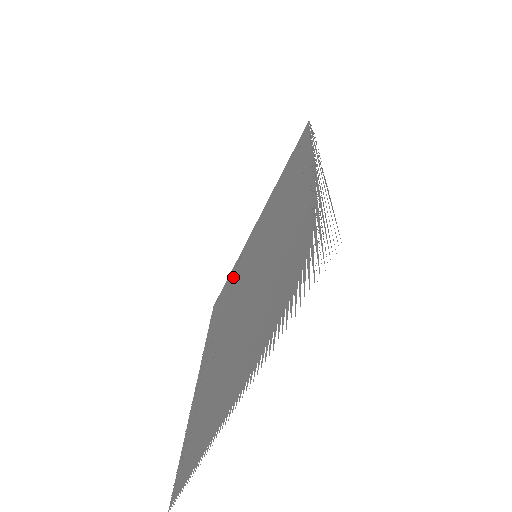
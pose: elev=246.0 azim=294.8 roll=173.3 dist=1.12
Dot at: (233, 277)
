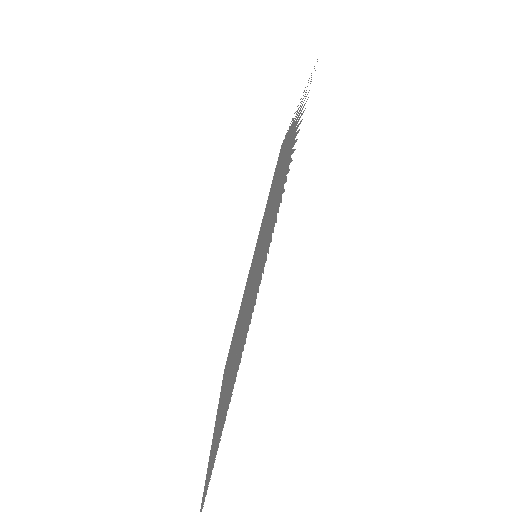
Dot at: occluded
